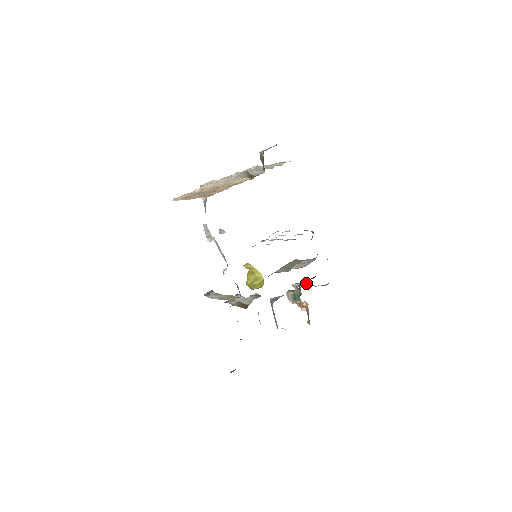
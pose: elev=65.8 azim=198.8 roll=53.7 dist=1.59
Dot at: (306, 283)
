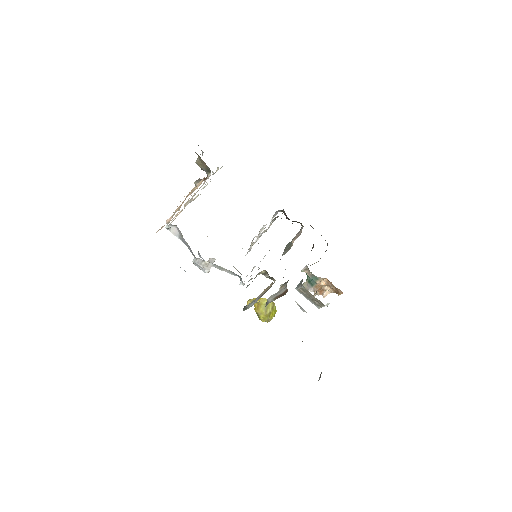
Dot at: occluded
